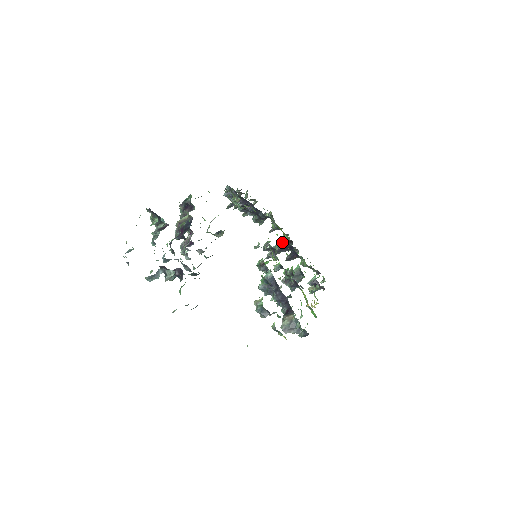
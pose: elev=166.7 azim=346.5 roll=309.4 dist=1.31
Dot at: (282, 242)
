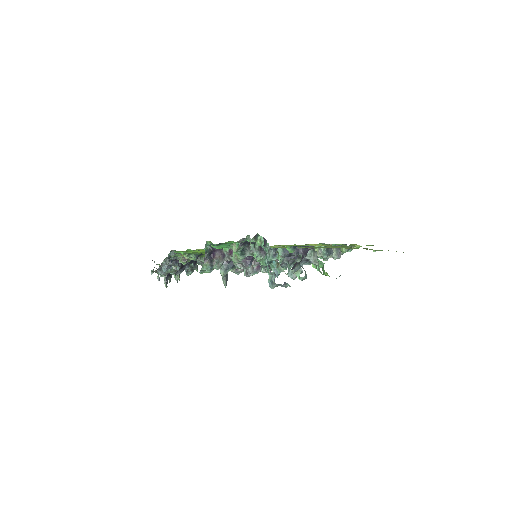
Dot at: occluded
